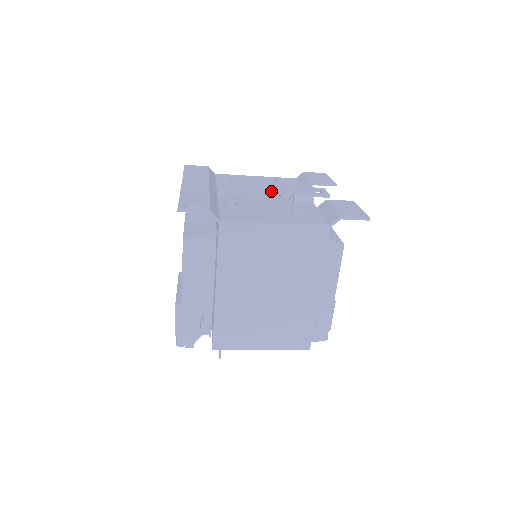
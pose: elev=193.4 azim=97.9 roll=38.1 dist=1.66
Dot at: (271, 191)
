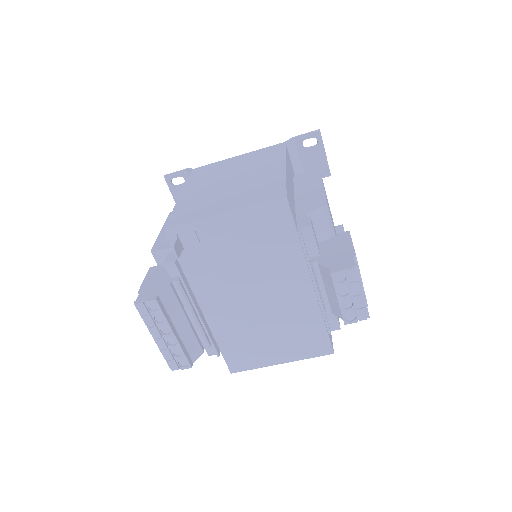
Dot at: occluded
